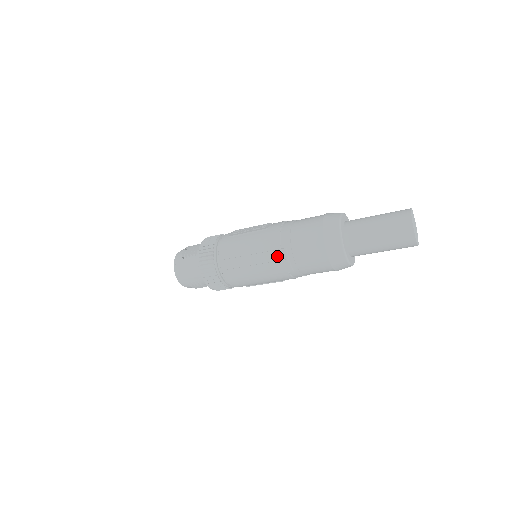
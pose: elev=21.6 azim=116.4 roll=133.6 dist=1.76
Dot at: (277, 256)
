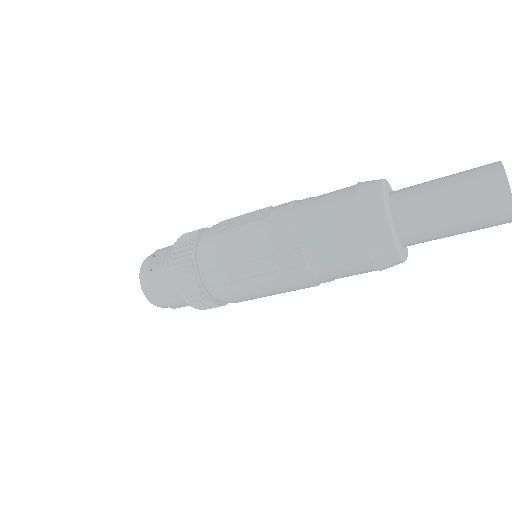
Dot at: (289, 261)
